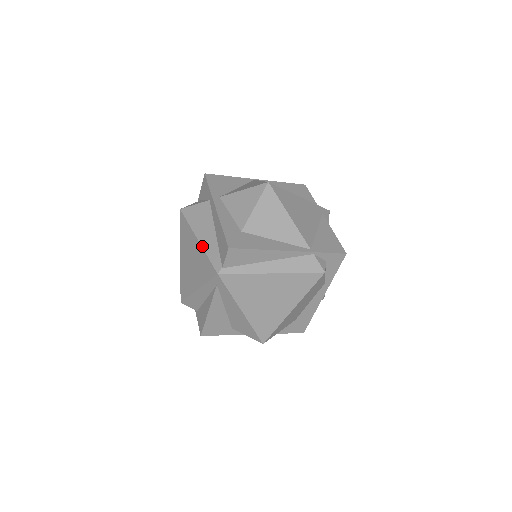
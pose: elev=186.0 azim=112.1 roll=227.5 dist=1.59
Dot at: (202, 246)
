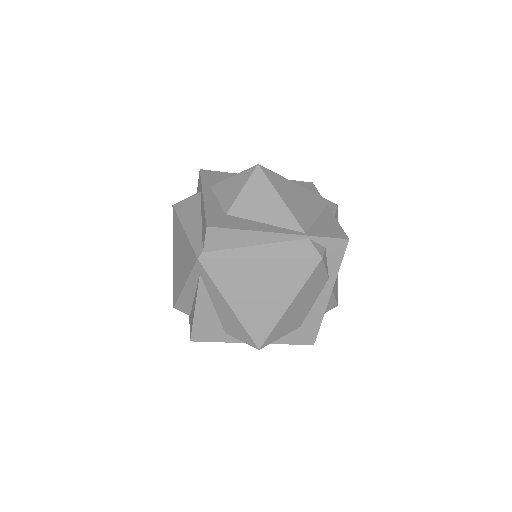
Dot at: (187, 235)
